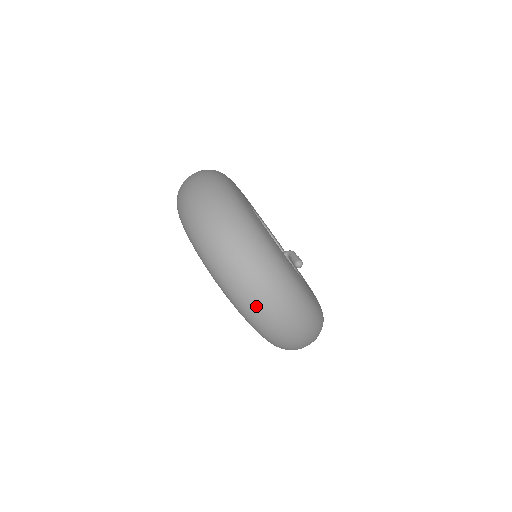
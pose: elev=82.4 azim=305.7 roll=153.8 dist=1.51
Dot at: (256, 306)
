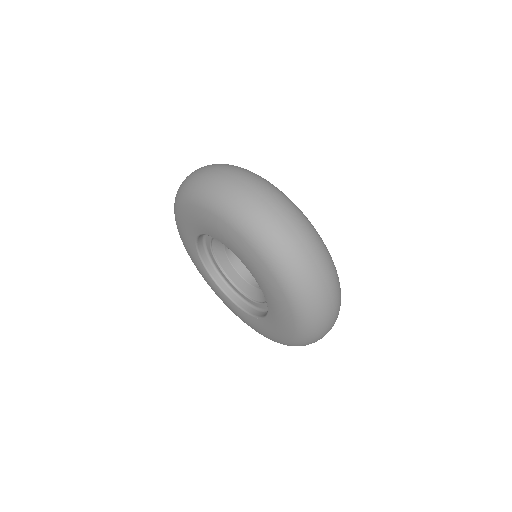
Dot at: (190, 178)
